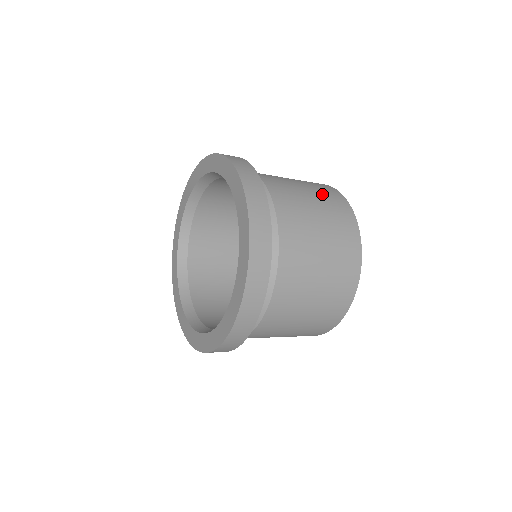
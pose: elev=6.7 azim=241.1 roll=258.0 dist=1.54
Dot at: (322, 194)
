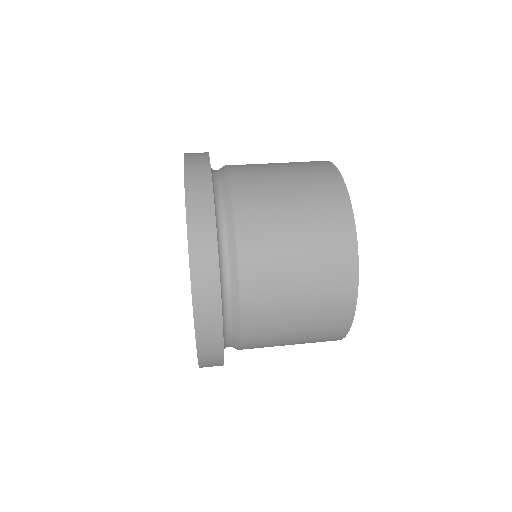
Dot at: (322, 269)
